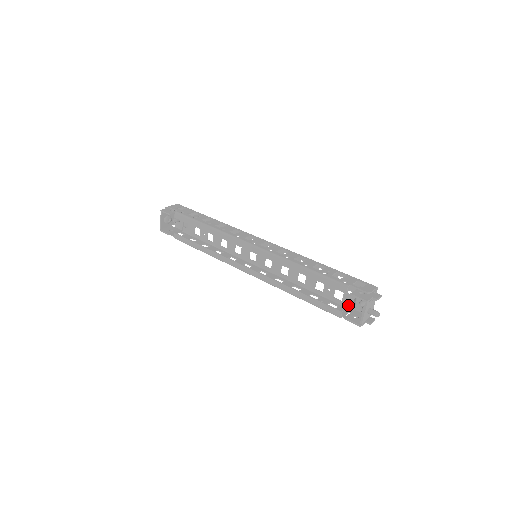
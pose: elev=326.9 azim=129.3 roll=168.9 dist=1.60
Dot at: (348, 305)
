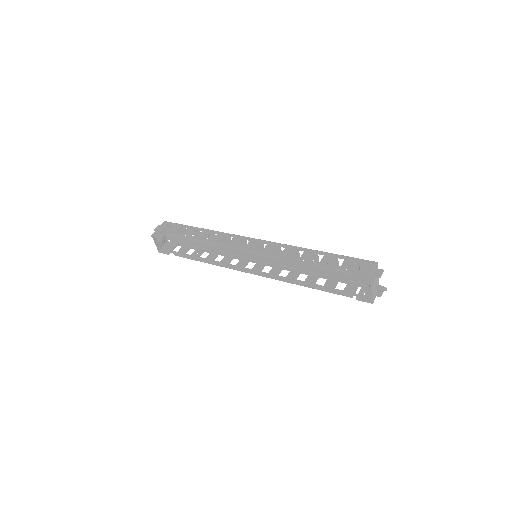
Dot at: occluded
